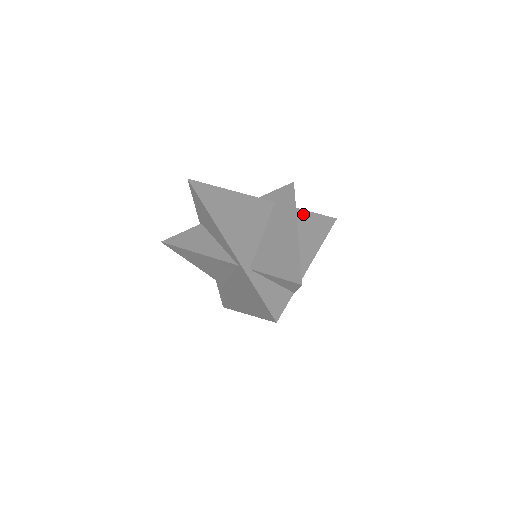
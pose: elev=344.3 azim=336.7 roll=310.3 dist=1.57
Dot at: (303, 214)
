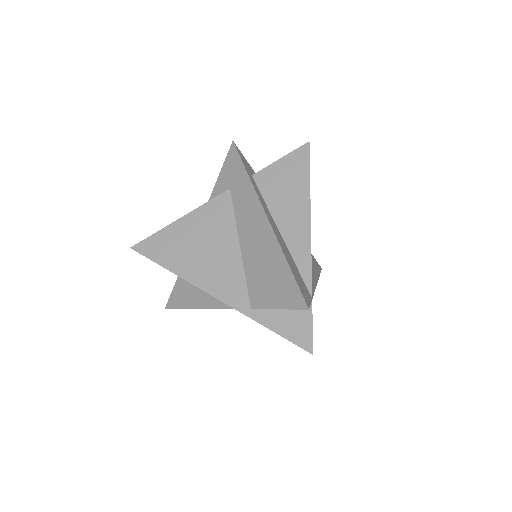
Dot at: (268, 175)
